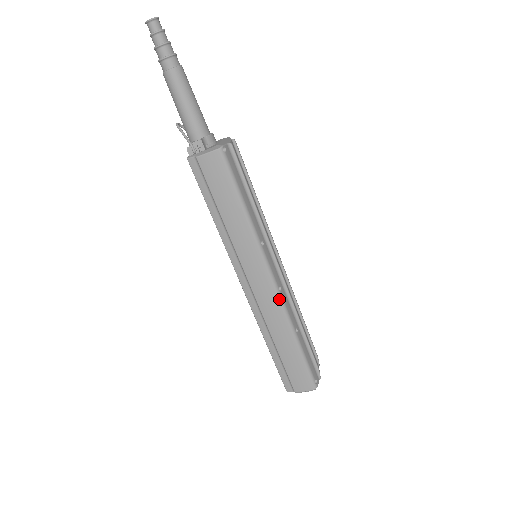
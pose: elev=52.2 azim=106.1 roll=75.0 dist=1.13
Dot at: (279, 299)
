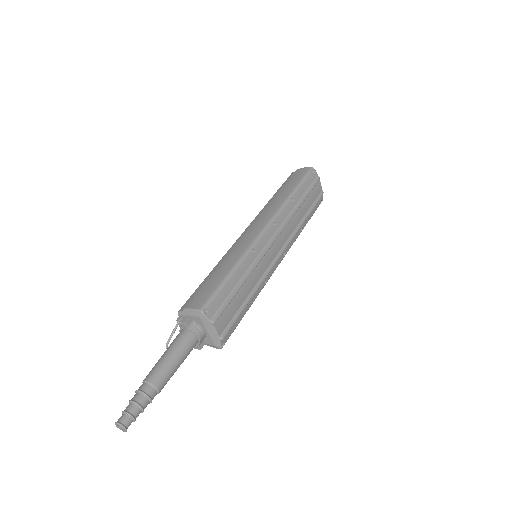
Dot at: (286, 253)
